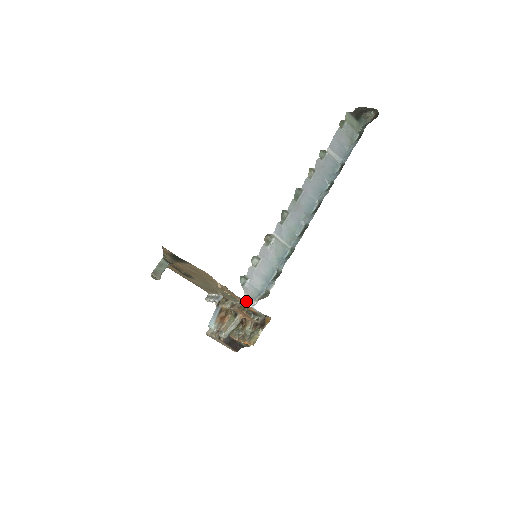
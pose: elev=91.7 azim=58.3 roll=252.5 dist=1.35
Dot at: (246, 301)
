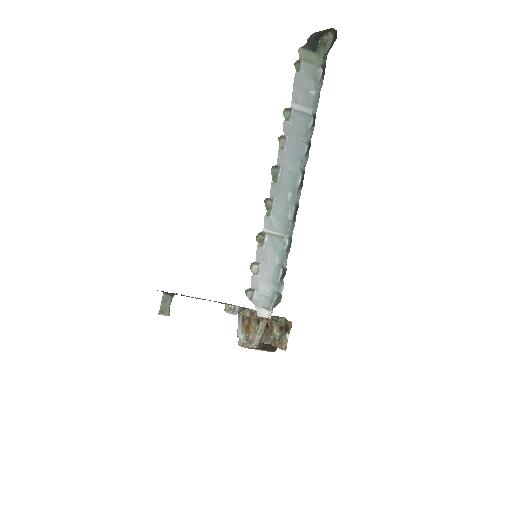
Dot at: (260, 314)
